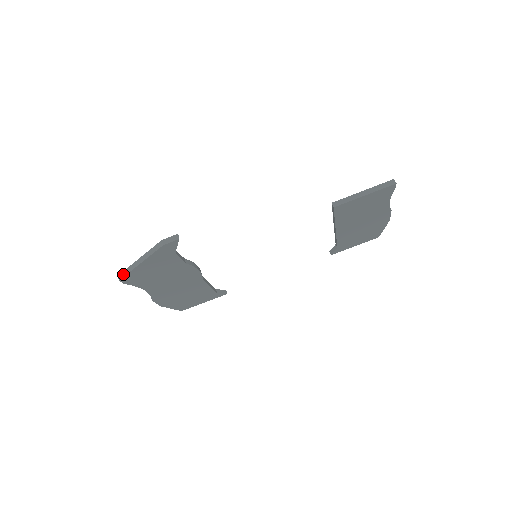
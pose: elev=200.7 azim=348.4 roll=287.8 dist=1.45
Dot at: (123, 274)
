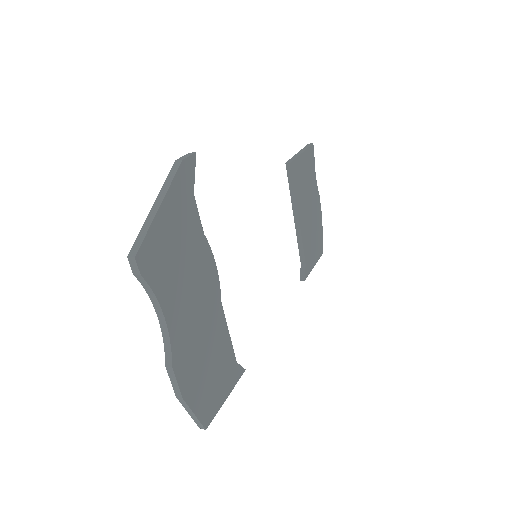
Dot at: (137, 244)
